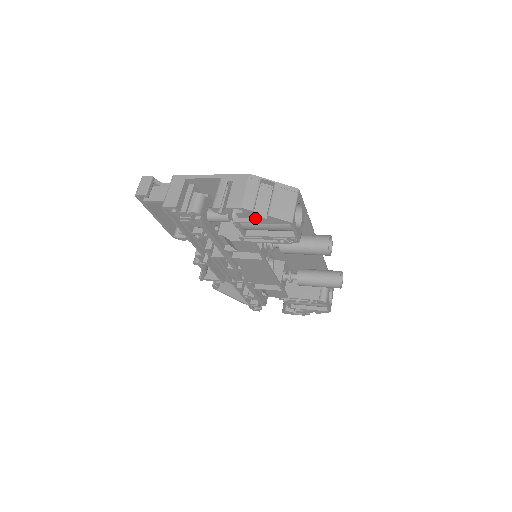
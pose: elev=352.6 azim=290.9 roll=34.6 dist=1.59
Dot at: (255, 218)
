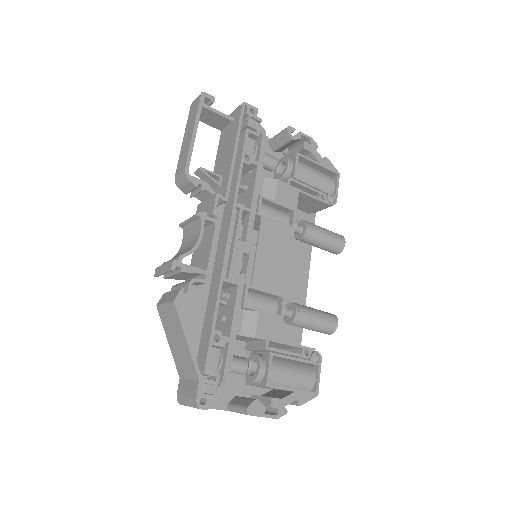
Dot at: (316, 155)
